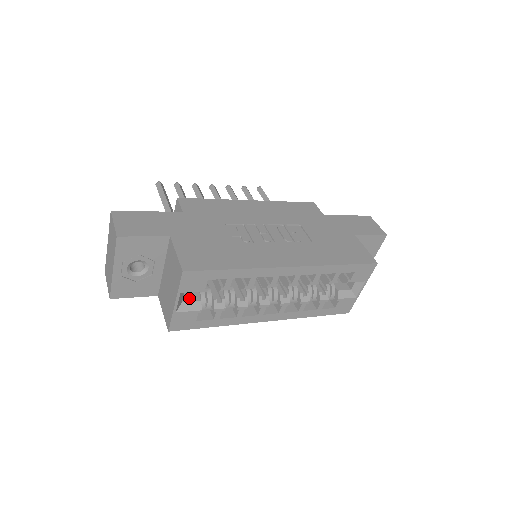
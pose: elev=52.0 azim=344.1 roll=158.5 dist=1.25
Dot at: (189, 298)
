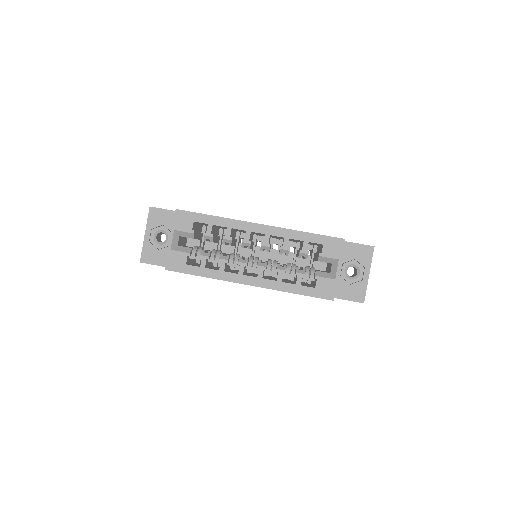
Dot at: occluded
